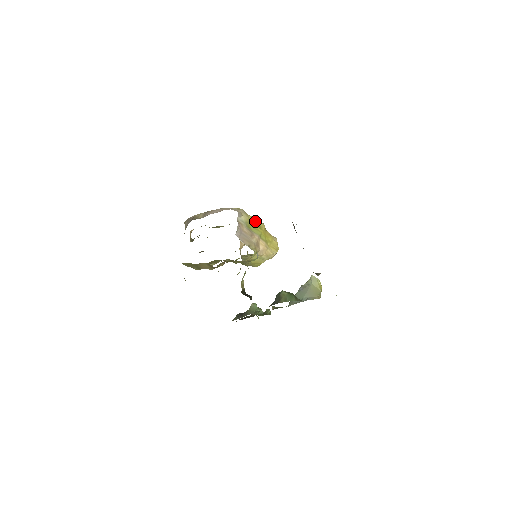
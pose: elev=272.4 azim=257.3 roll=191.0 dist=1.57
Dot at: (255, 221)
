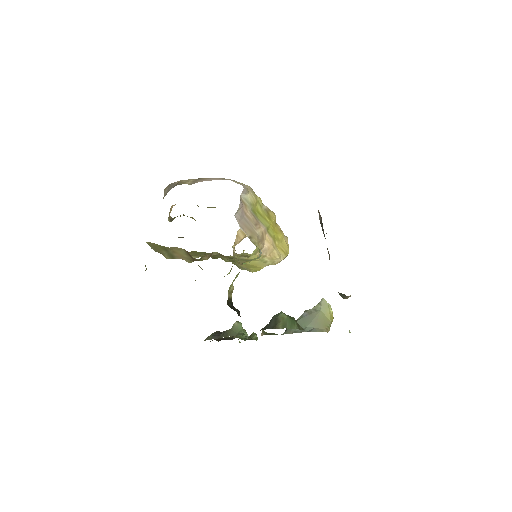
Dot at: (264, 207)
